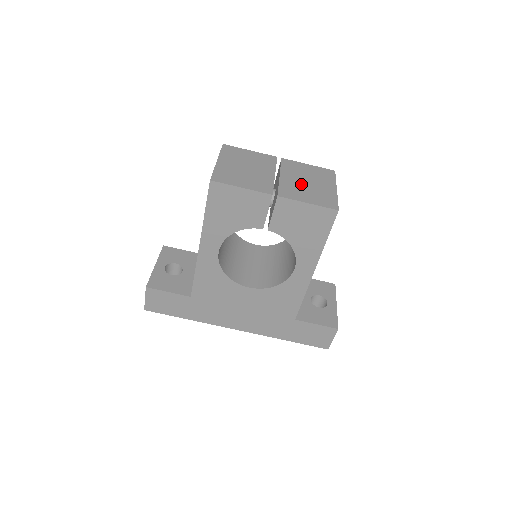
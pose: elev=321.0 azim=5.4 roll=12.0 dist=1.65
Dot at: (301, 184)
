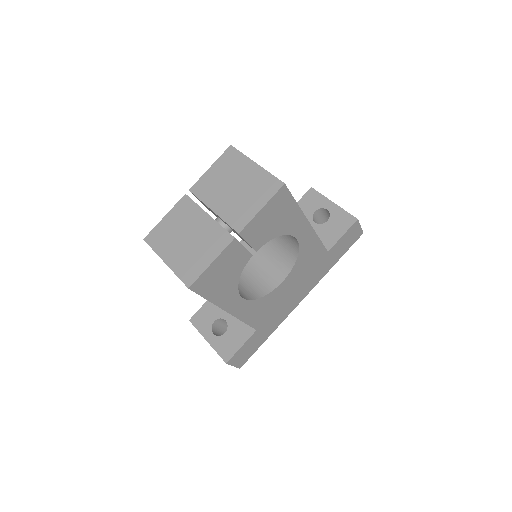
Dot at: (233, 197)
